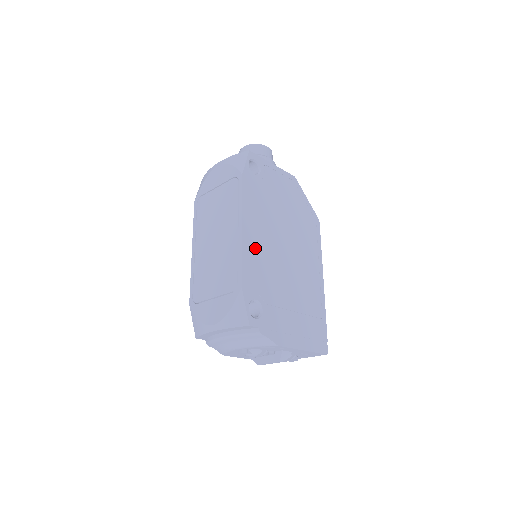
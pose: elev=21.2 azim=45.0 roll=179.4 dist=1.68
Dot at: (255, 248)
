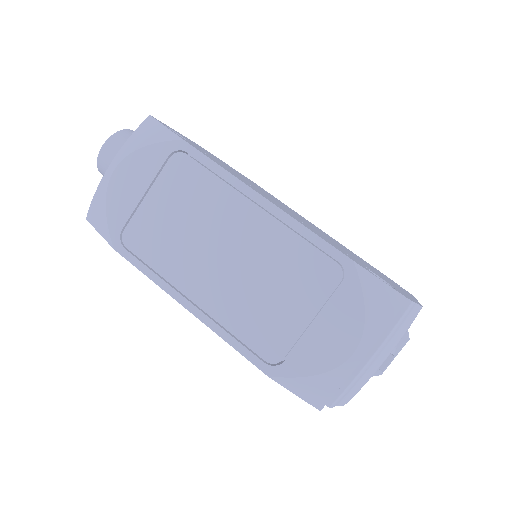
Dot at: (293, 216)
